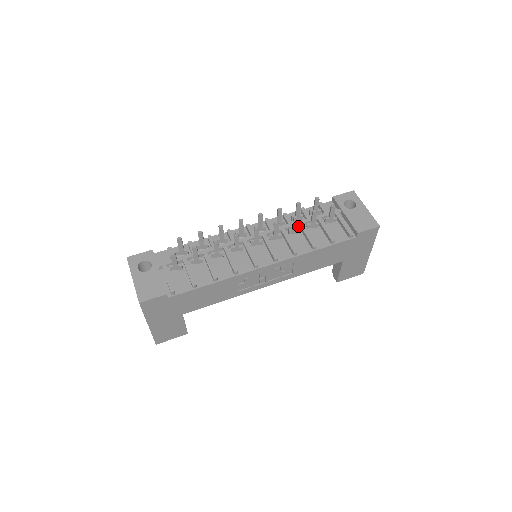
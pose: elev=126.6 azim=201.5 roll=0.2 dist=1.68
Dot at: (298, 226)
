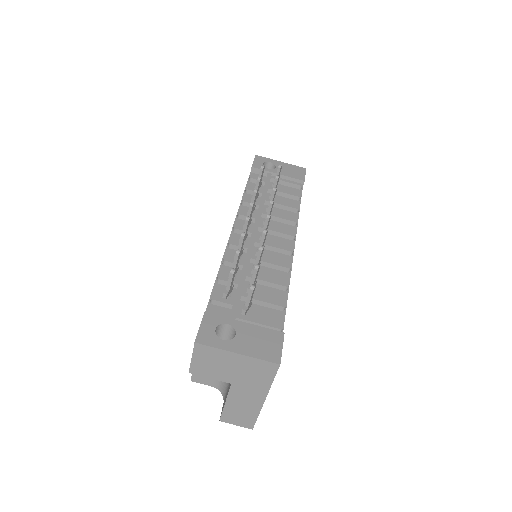
Dot at: (264, 204)
